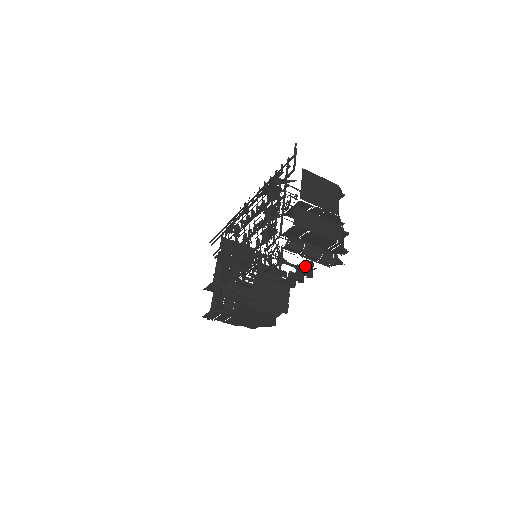
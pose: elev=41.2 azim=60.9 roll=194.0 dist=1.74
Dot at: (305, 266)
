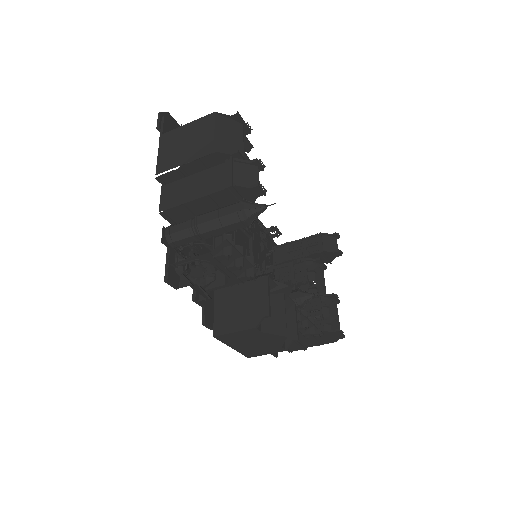
Dot at: occluded
